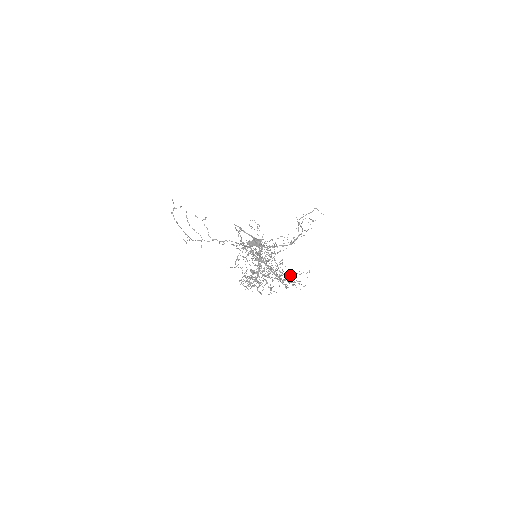
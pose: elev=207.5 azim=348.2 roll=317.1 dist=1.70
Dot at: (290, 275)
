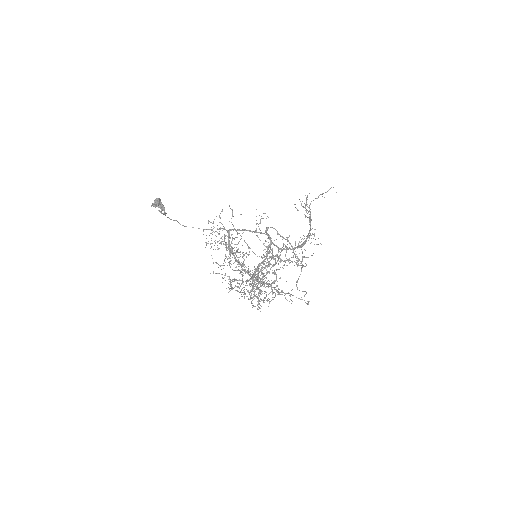
Dot at: occluded
